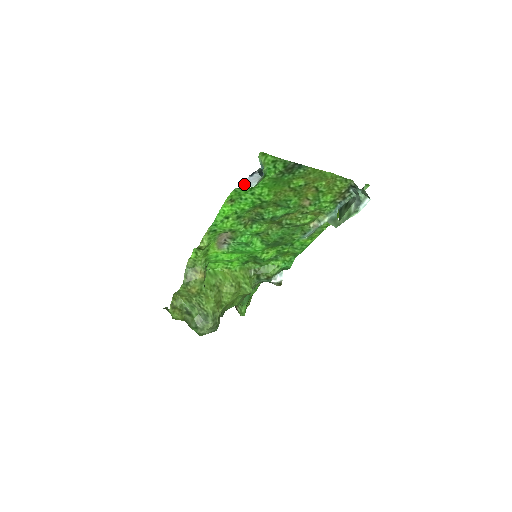
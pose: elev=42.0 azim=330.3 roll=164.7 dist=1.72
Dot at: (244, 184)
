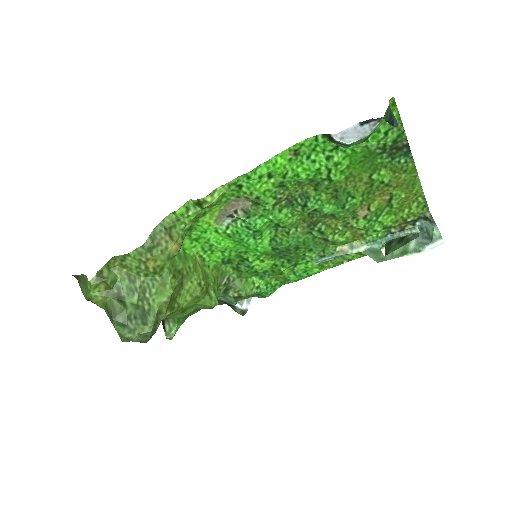
Dot at: (343, 132)
